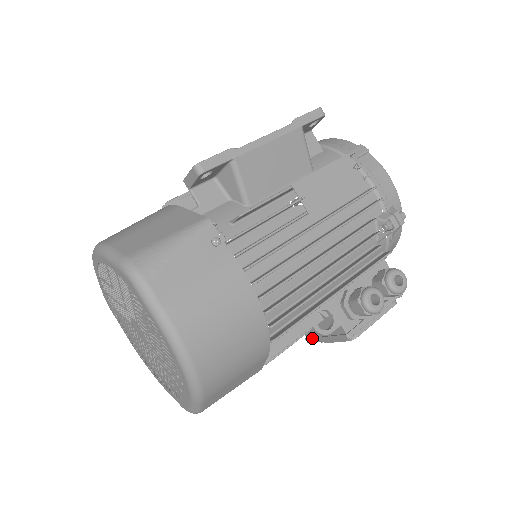
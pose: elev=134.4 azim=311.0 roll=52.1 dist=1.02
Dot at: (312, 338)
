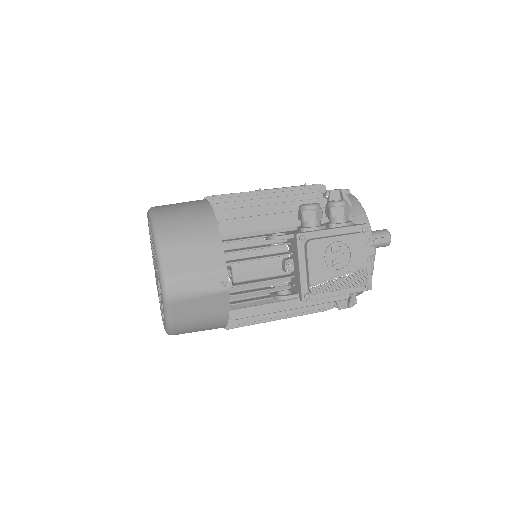
Dot at: (299, 287)
